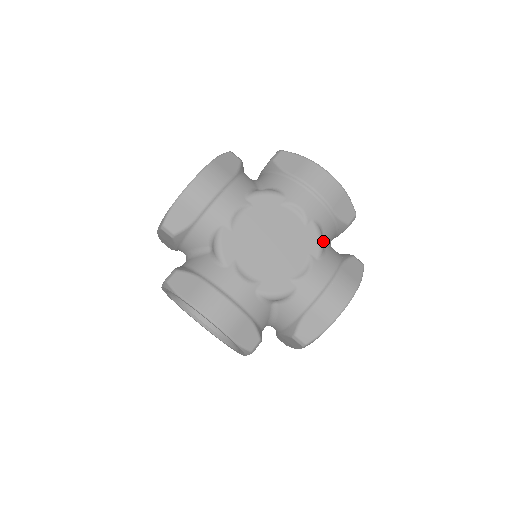
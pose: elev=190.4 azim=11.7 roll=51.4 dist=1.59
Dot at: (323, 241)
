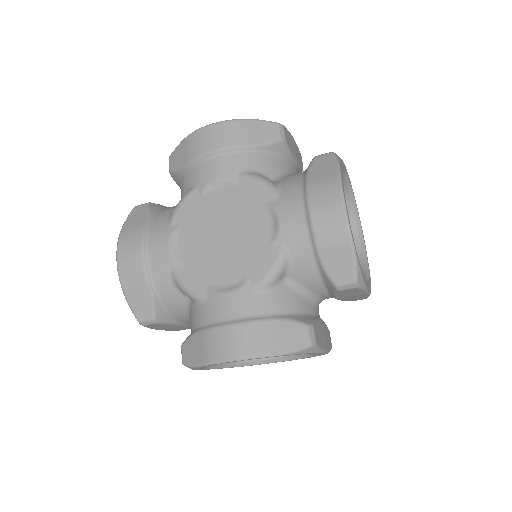
Dot at: (273, 179)
